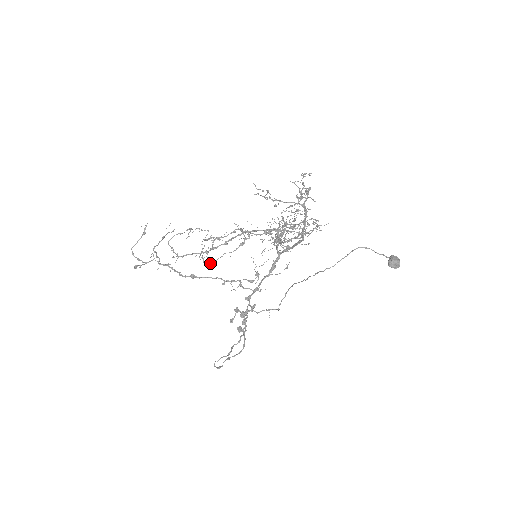
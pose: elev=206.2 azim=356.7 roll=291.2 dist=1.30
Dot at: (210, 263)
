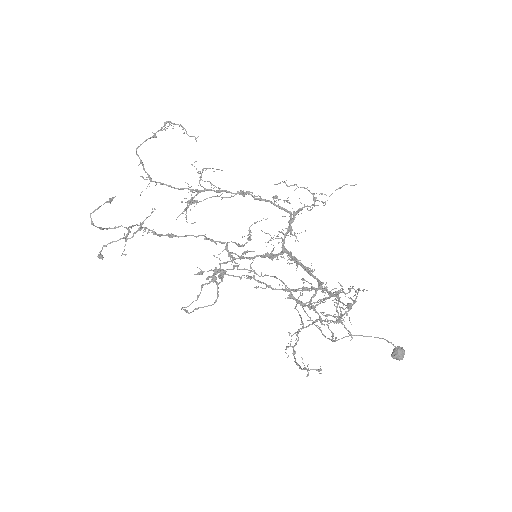
Dot at: occluded
